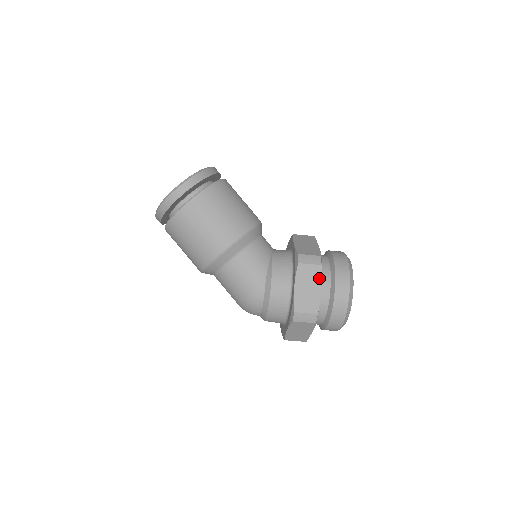
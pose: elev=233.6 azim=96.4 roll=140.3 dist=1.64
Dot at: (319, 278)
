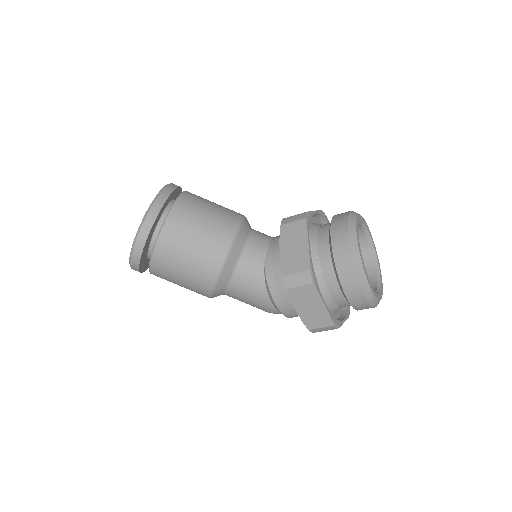
Dot at: (317, 296)
